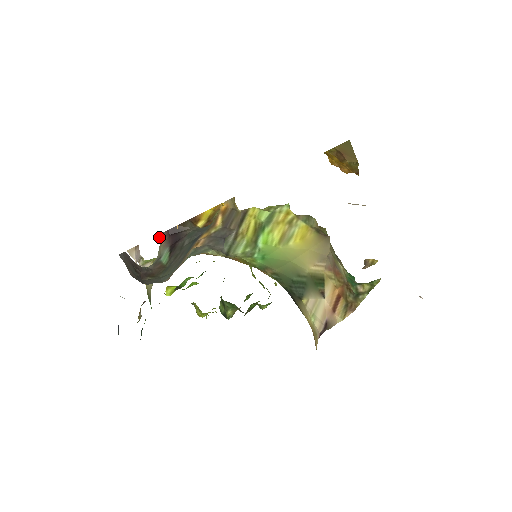
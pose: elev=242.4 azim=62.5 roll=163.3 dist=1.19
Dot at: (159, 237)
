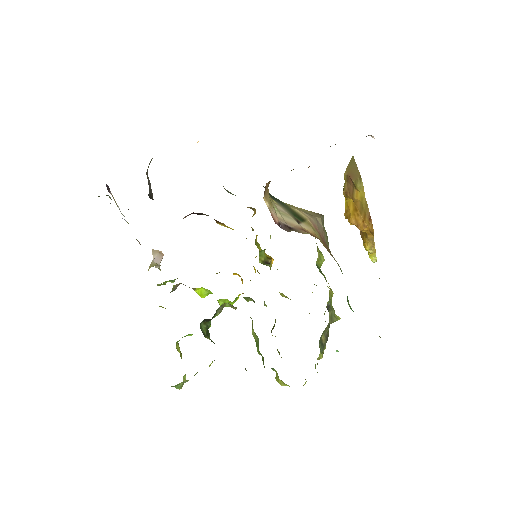
Dot at: occluded
